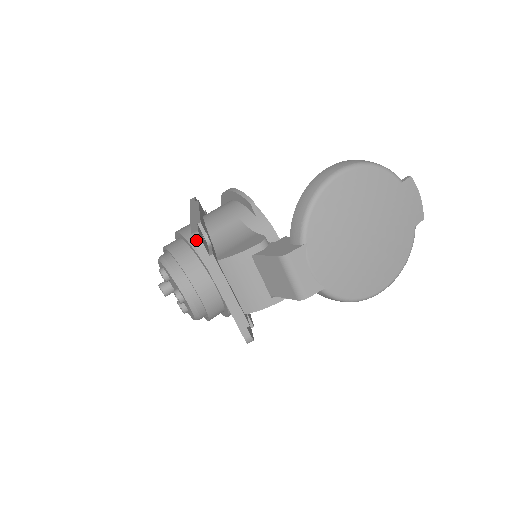
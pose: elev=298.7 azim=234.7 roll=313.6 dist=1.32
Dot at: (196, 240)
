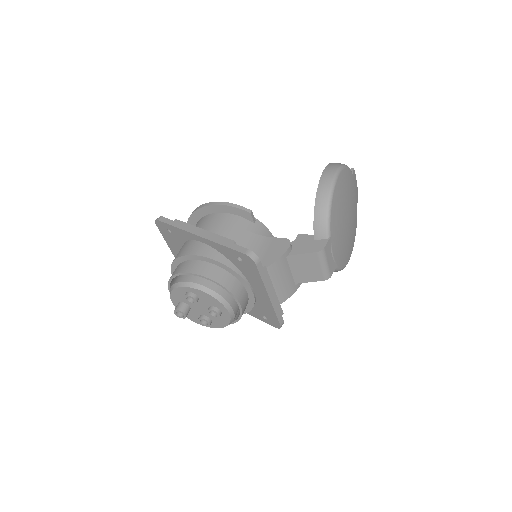
Dot at: (254, 258)
